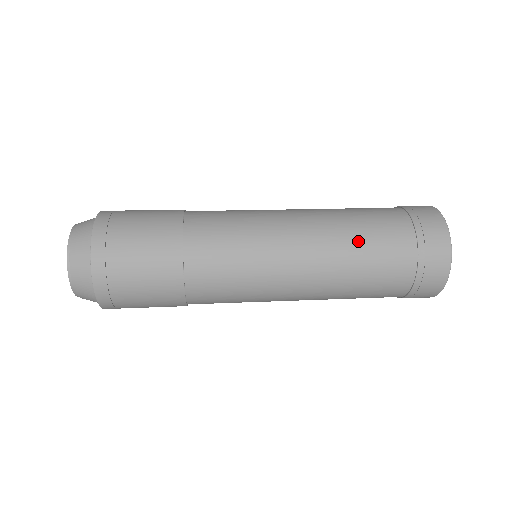
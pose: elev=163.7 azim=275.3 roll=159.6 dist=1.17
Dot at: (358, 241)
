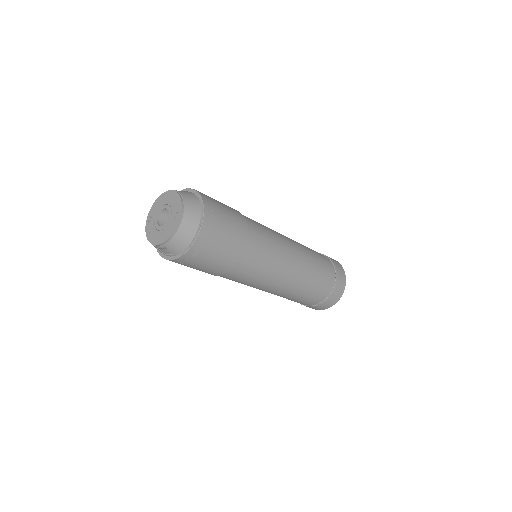
Dot at: occluded
